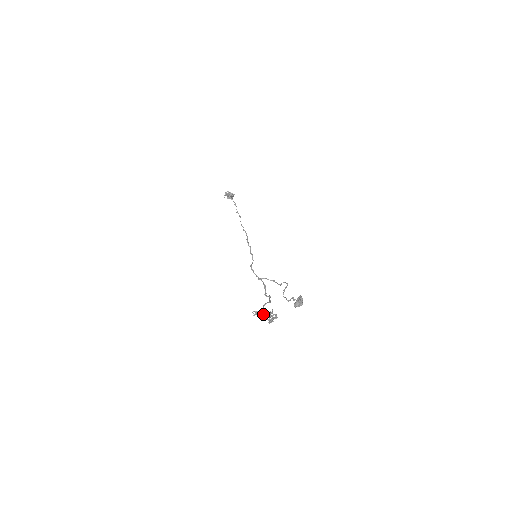
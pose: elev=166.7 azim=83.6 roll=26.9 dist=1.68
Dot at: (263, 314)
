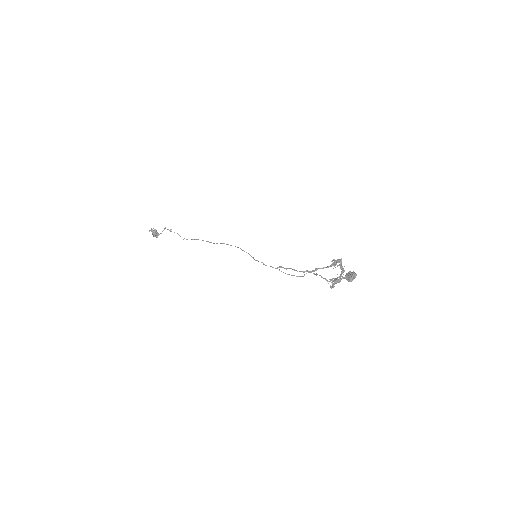
Dot at: (341, 266)
